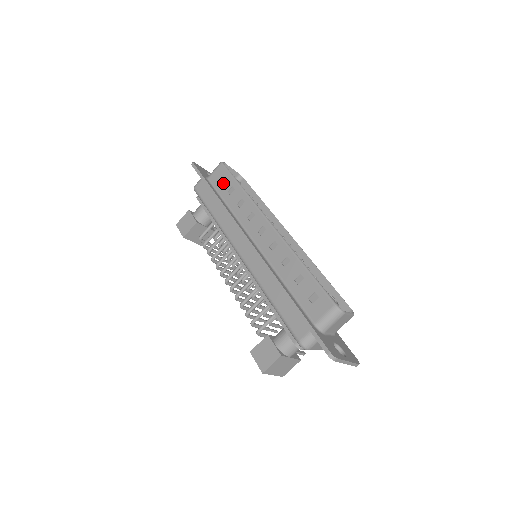
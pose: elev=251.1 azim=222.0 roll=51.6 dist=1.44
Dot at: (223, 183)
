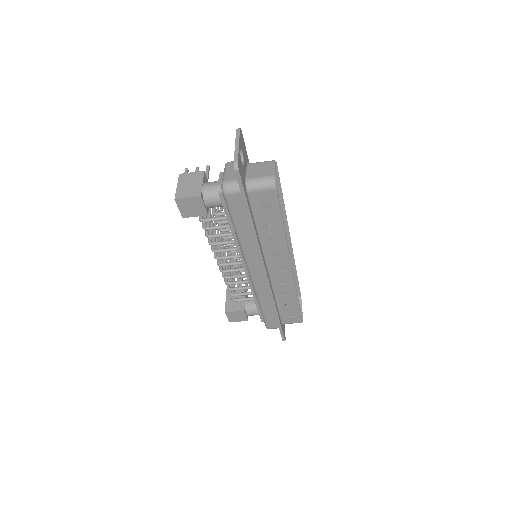
Dot at: (265, 211)
